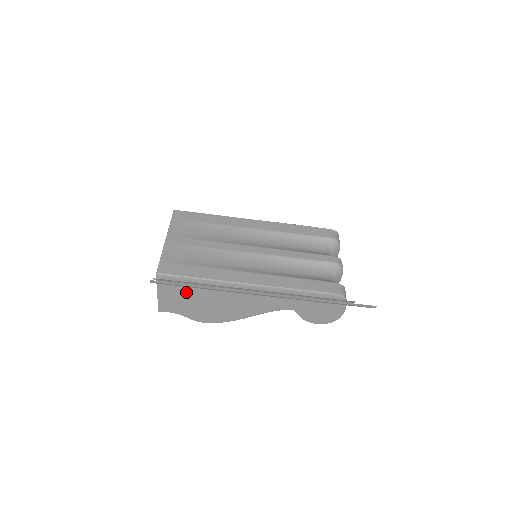
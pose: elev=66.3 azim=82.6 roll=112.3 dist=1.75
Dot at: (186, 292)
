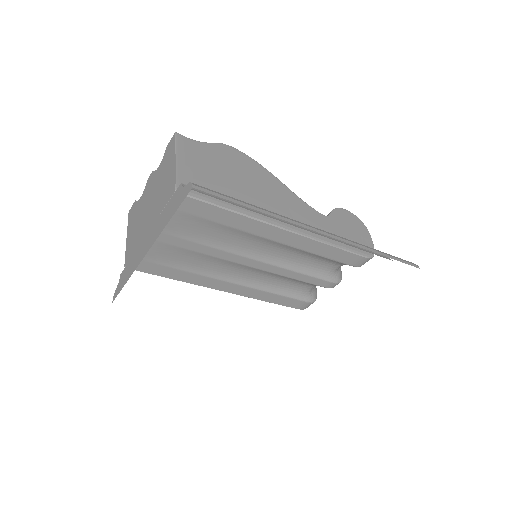
Dot at: occluded
